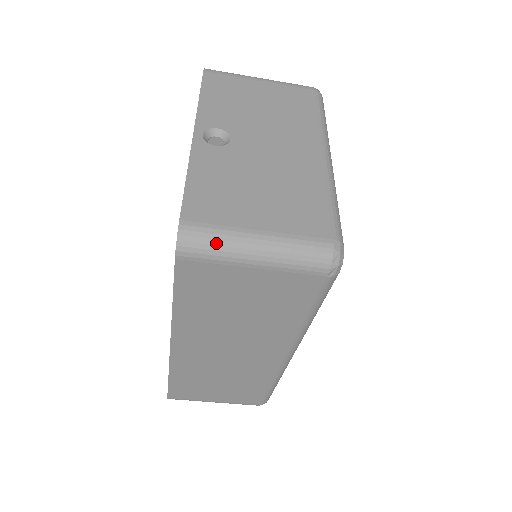
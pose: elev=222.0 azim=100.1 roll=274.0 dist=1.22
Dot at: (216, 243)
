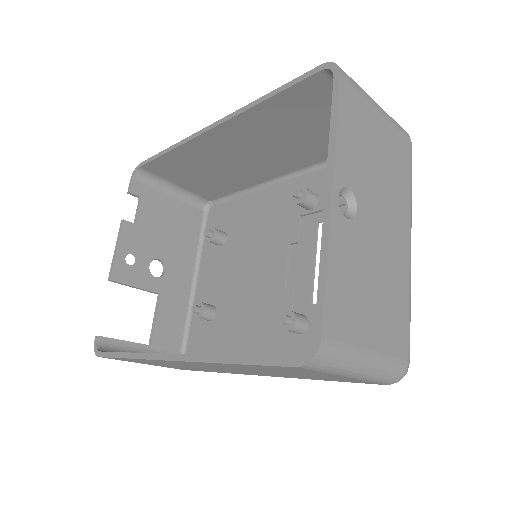
Dot at: (339, 363)
